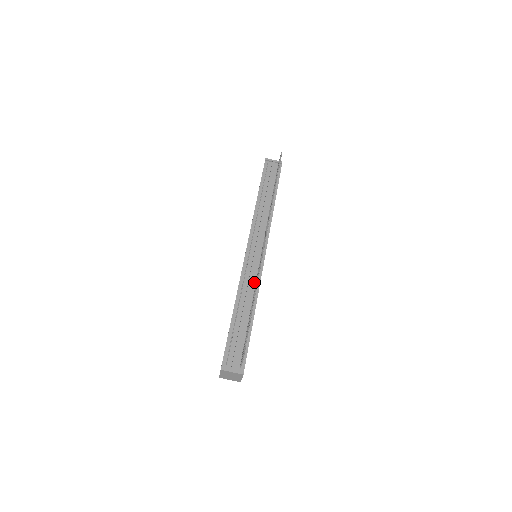
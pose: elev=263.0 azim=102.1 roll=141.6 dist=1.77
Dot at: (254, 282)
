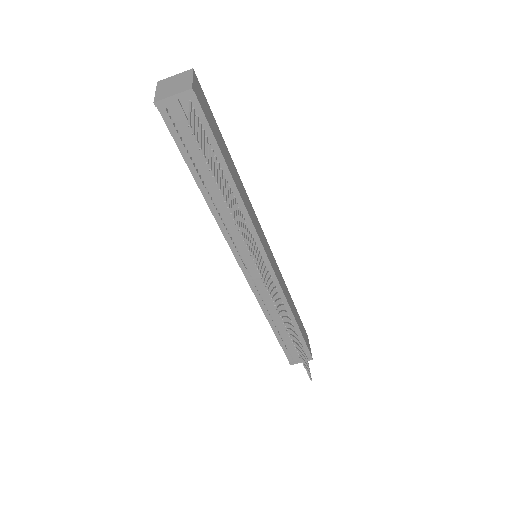
Dot at: occluded
